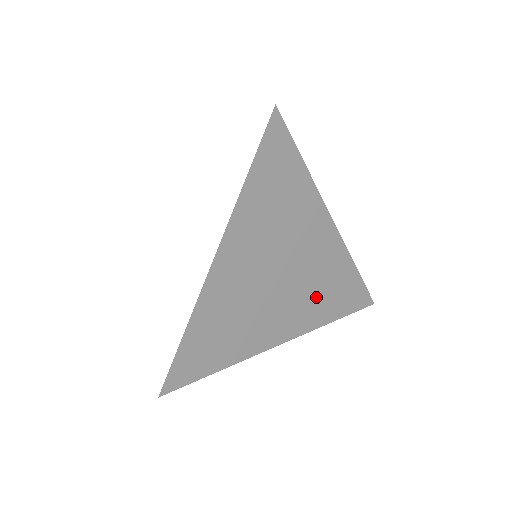
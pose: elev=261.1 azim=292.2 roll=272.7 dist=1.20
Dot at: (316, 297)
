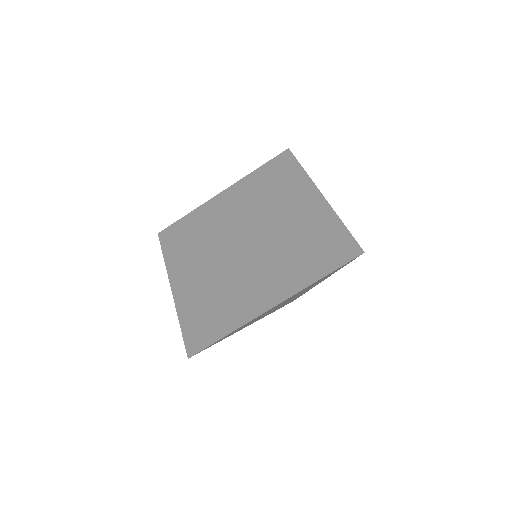
Dot at: occluded
